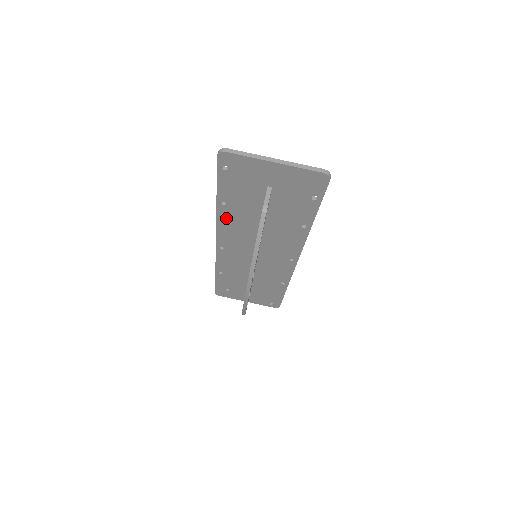
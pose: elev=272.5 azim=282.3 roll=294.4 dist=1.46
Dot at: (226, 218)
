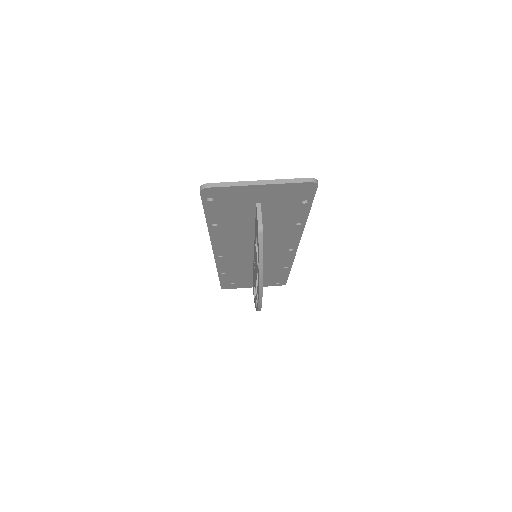
Dot at: (219, 235)
